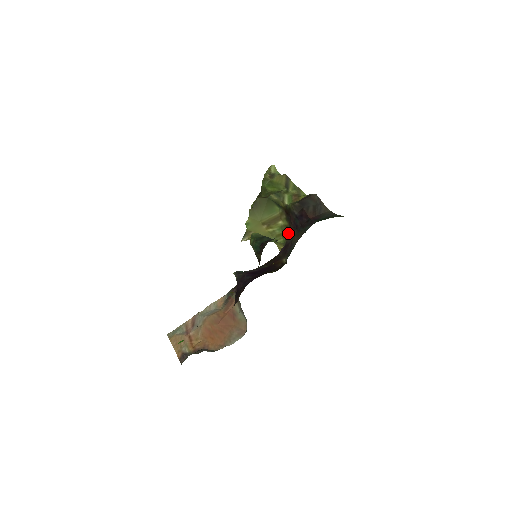
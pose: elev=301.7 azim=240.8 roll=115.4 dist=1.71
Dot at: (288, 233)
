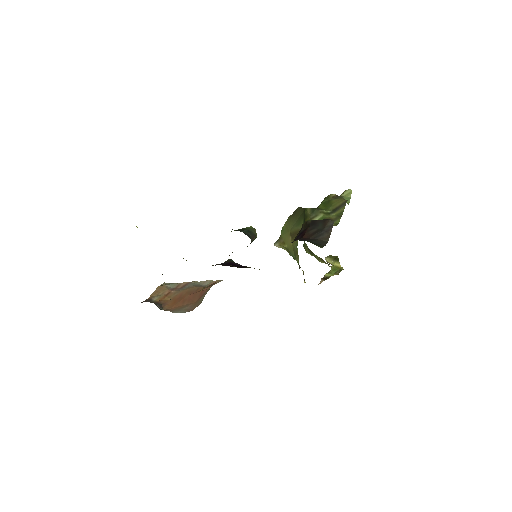
Dot at: occluded
